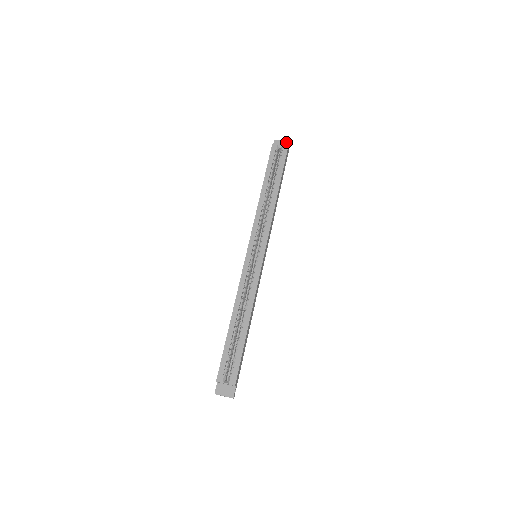
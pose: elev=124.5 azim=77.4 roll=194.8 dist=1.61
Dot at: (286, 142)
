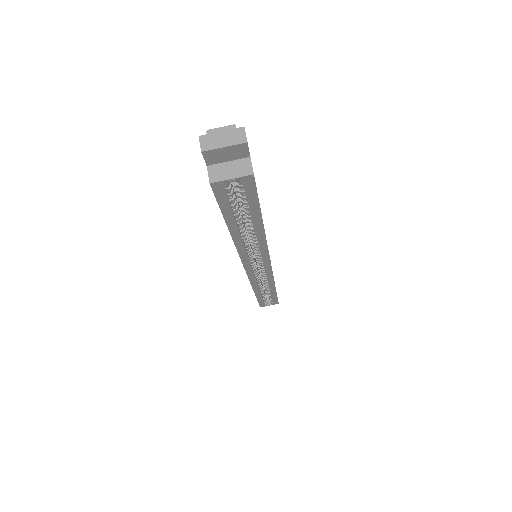
Dot at: (236, 147)
